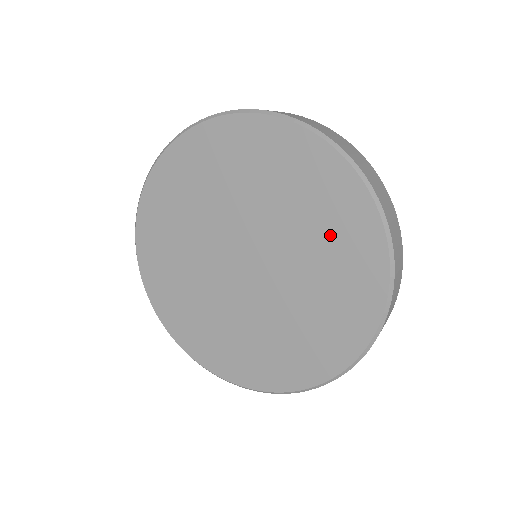
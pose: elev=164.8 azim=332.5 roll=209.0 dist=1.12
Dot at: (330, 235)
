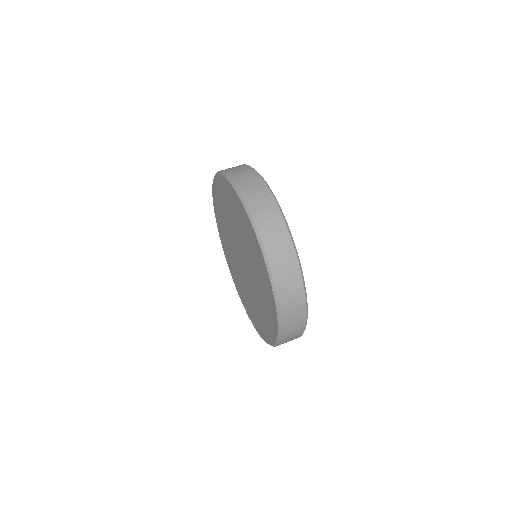
Dot at: (264, 297)
